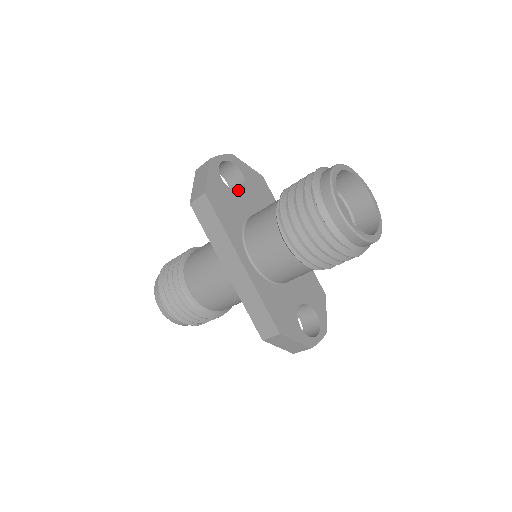
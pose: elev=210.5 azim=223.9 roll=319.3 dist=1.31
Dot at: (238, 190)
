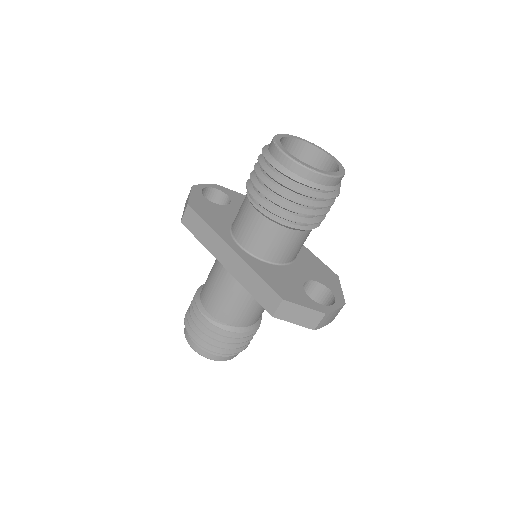
Dot at: occluded
